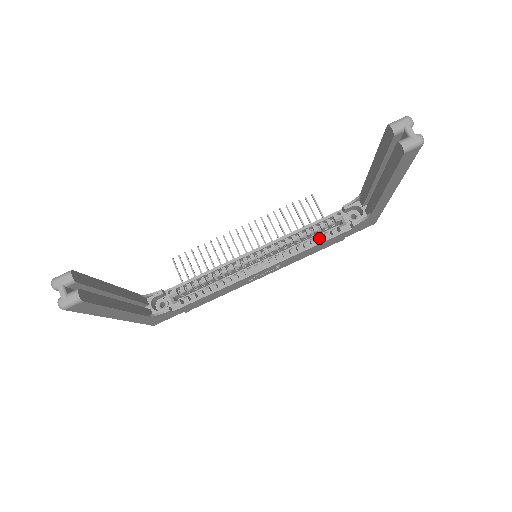
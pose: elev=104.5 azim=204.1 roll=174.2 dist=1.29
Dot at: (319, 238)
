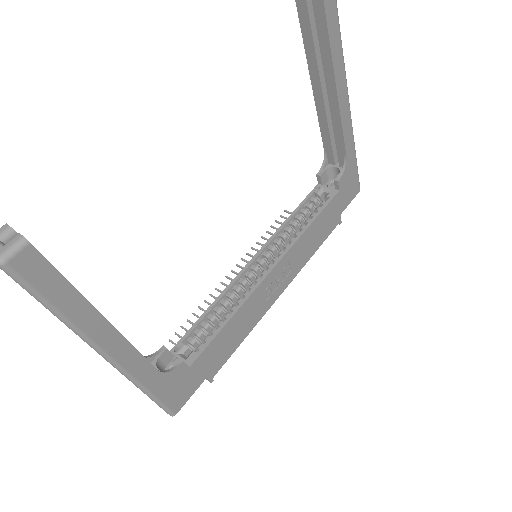
Dot at: (313, 215)
